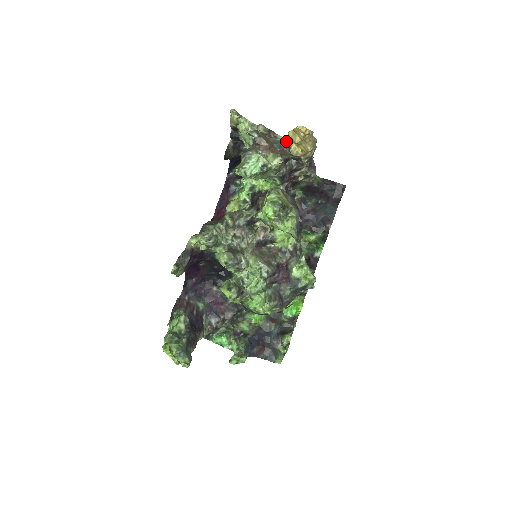
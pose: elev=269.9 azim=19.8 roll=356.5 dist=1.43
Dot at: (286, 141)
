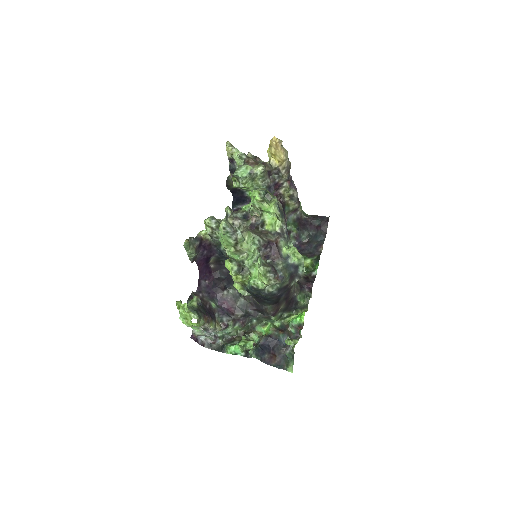
Dot at: occluded
